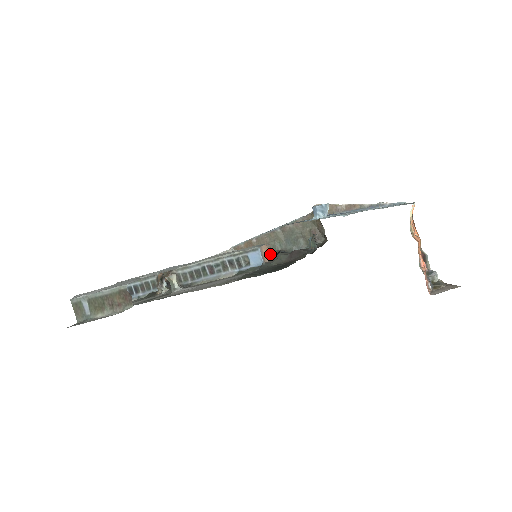
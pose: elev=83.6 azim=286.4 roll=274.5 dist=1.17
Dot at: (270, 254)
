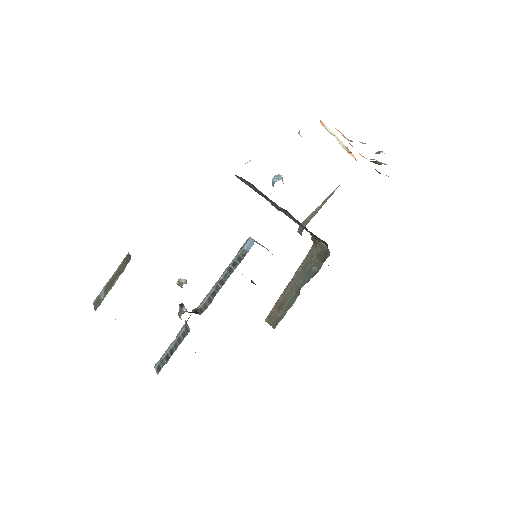
Dot at: occluded
